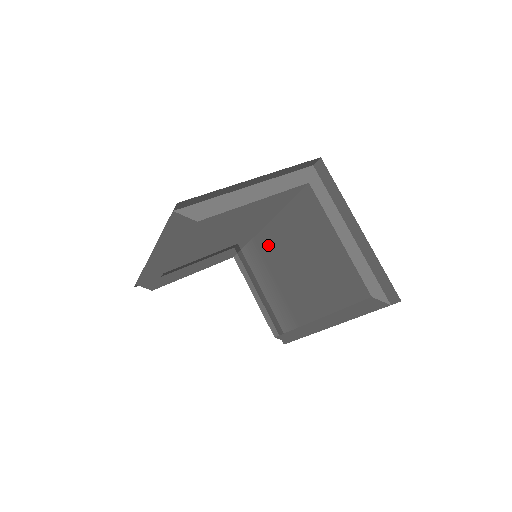
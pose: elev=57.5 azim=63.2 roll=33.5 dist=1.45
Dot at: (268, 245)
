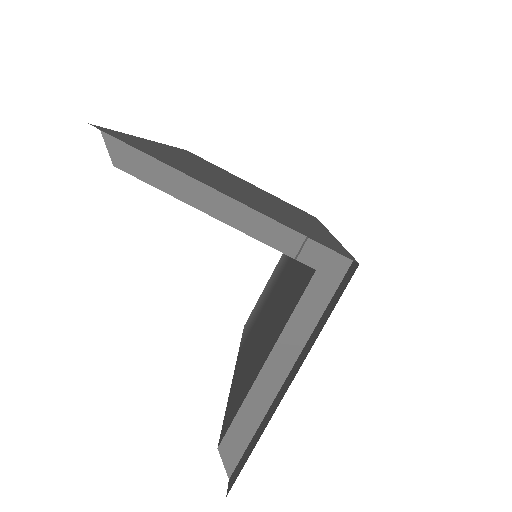
Dot at: (292, 260)
